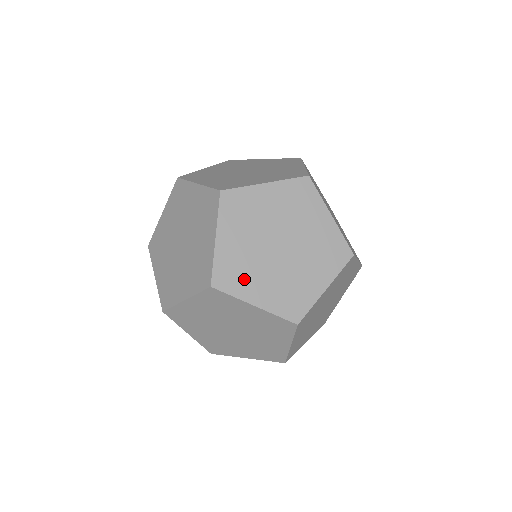
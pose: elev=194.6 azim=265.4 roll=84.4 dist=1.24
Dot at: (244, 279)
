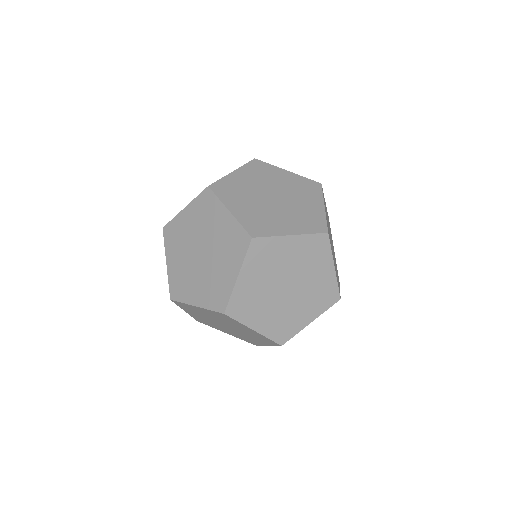
Dot at: (213, 326)
